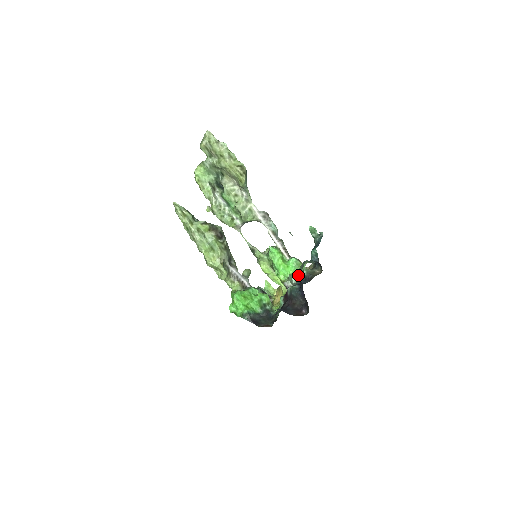
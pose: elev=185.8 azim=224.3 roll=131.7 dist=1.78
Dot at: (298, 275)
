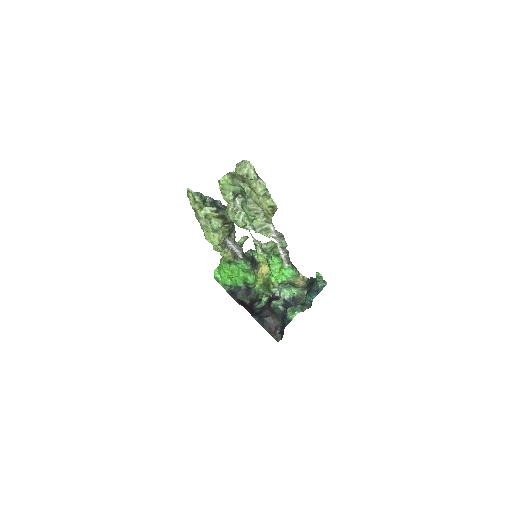
Dot at: (288, 292)
